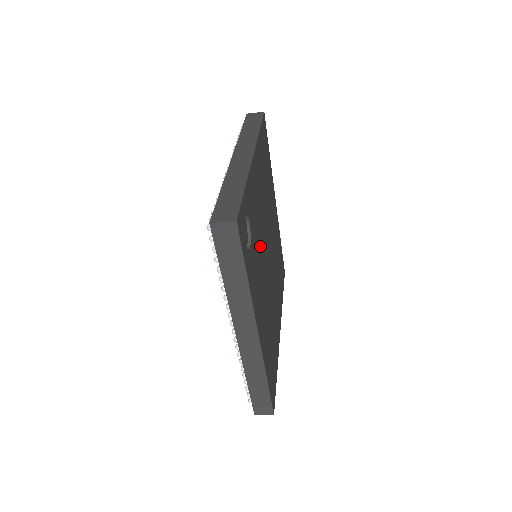
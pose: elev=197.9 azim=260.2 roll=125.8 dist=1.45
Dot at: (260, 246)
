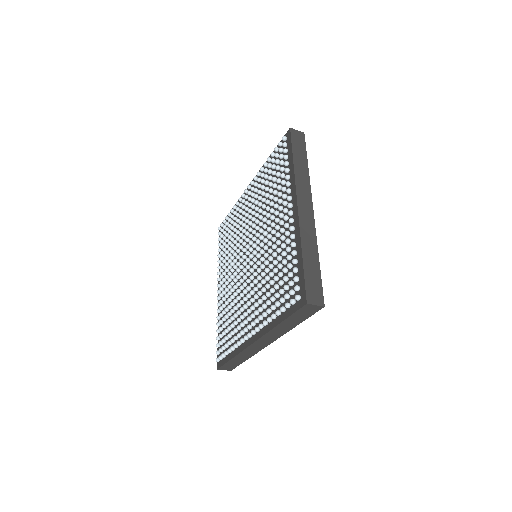
Dot at: occluded
